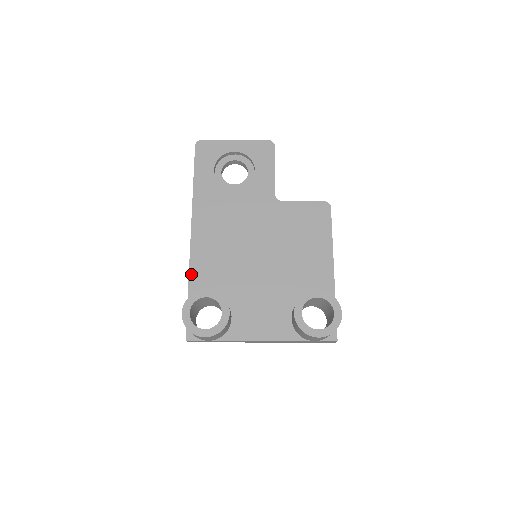
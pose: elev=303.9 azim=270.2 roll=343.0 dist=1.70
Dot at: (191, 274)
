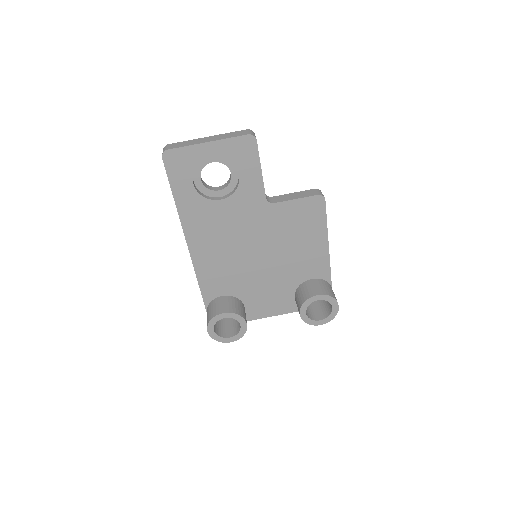
Dot at: (200, 284)
